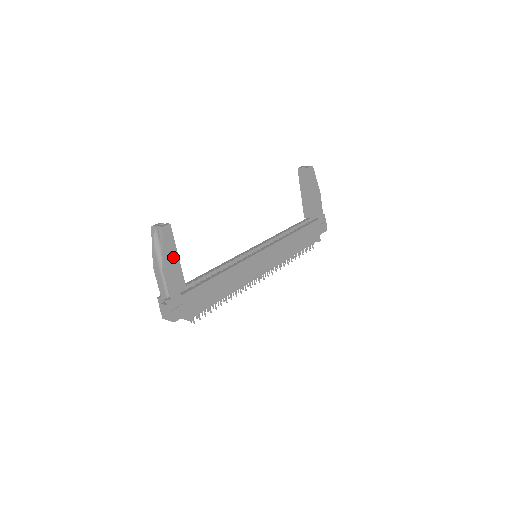
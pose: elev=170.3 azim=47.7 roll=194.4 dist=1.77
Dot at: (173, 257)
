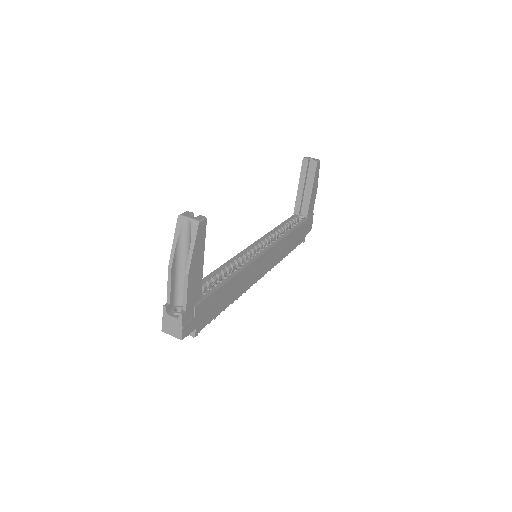
Dot at: (199, 259)
